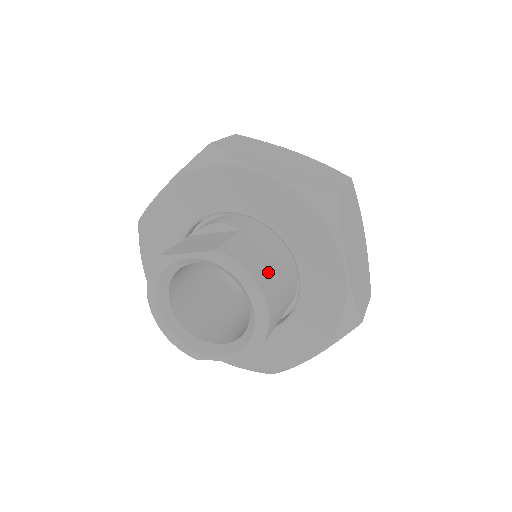
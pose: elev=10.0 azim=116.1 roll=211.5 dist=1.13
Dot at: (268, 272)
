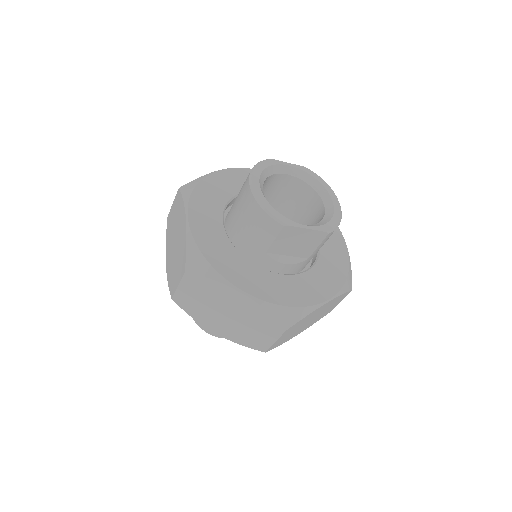
Dot at: occluded
